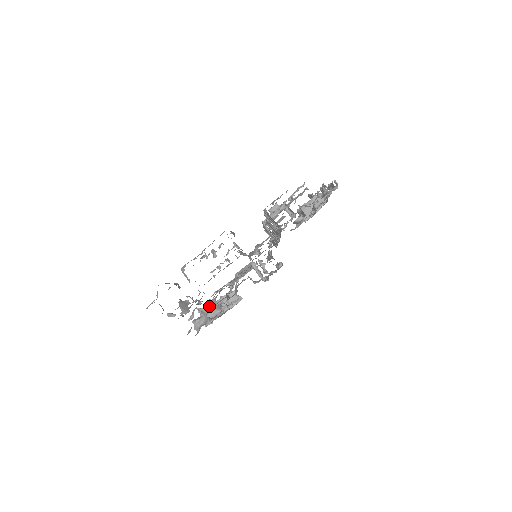
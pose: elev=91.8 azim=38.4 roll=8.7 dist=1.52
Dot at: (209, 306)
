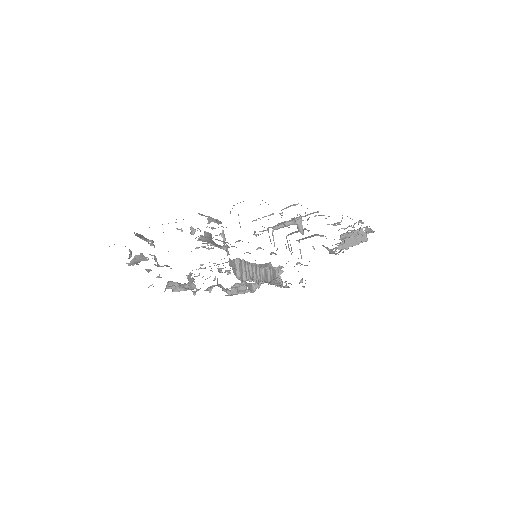
Dot at: (189, 277)
